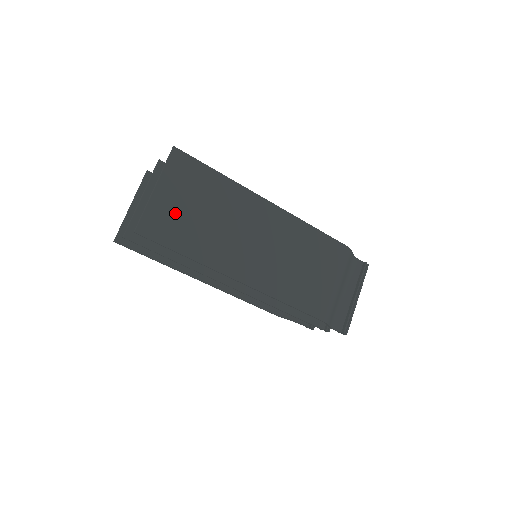
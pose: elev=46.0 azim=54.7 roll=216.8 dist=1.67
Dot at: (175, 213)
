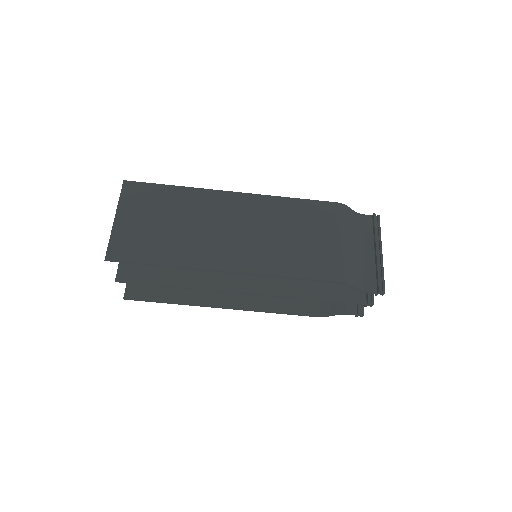
Dot at: (140, 232)
